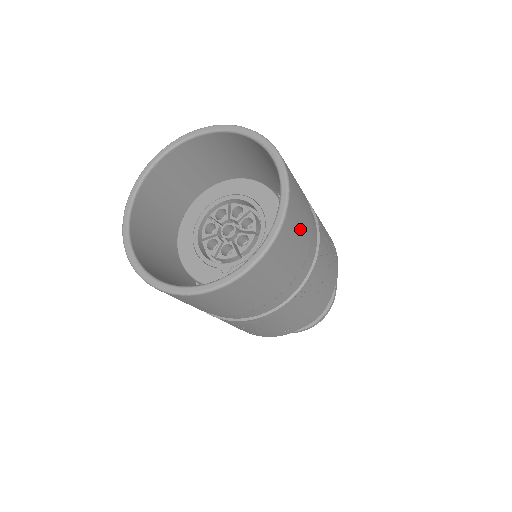
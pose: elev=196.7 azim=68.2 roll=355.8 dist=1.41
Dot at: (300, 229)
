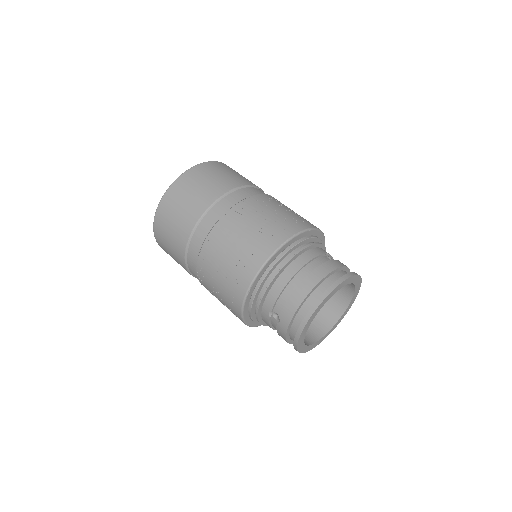
Dot at: (209, 180)
